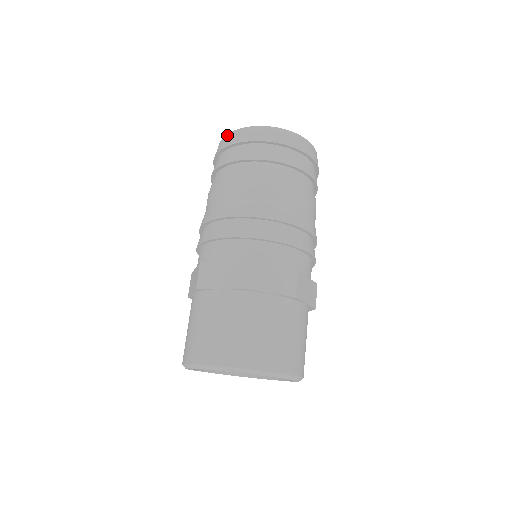
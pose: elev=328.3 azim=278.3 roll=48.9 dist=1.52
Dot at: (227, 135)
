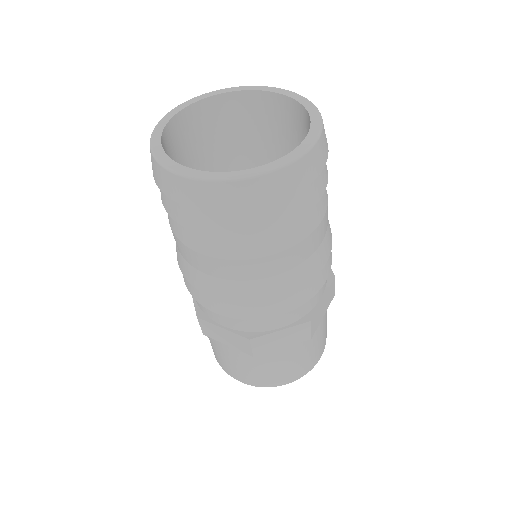
Dot at: (220, 186)
